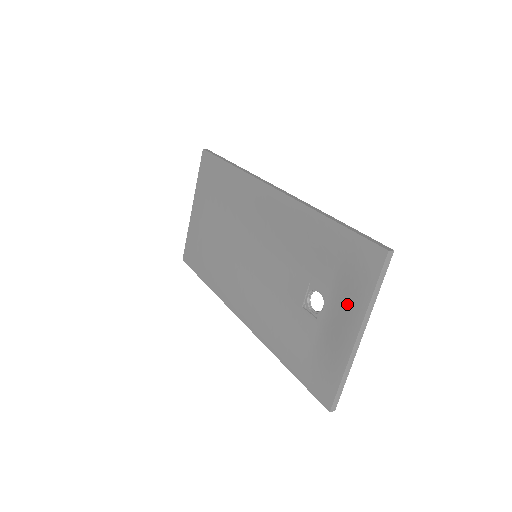
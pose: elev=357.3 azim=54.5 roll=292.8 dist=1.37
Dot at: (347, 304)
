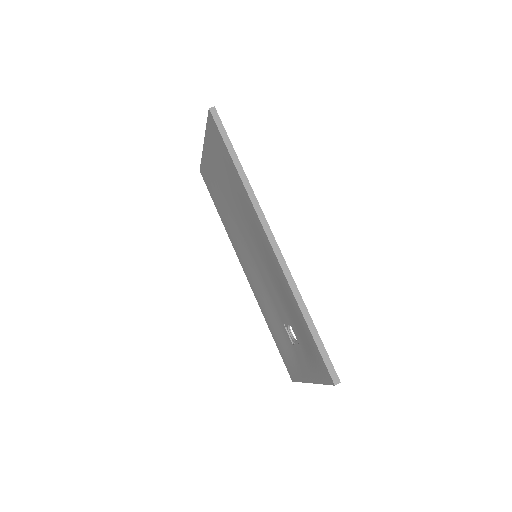
Dot at: (308, 365)
